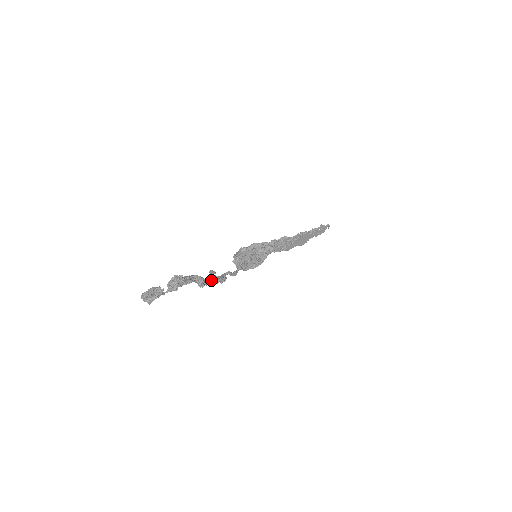
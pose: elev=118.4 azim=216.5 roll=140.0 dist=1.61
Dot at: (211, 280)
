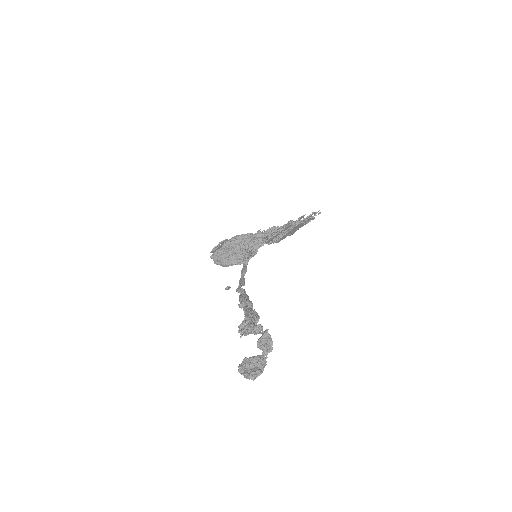
Dot at: (251, 307)
